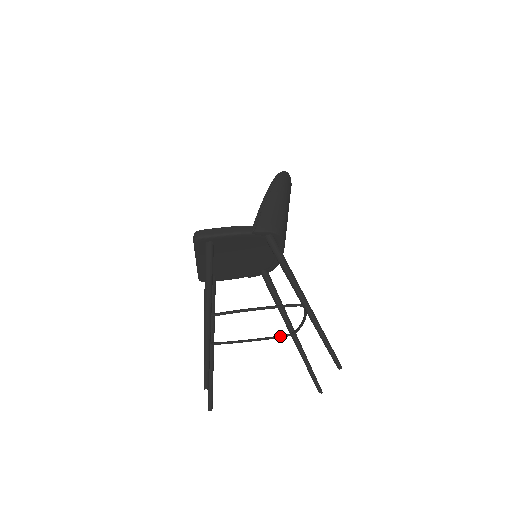
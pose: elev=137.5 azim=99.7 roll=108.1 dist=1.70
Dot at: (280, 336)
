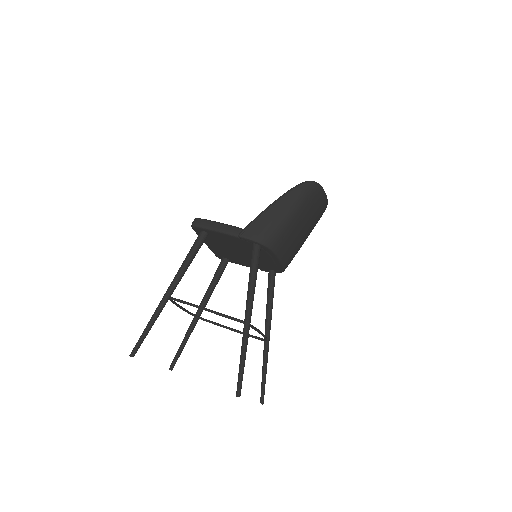
Dot at: (254, 337)
